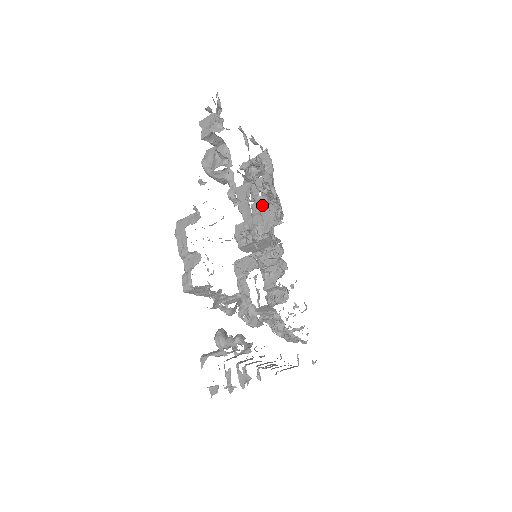
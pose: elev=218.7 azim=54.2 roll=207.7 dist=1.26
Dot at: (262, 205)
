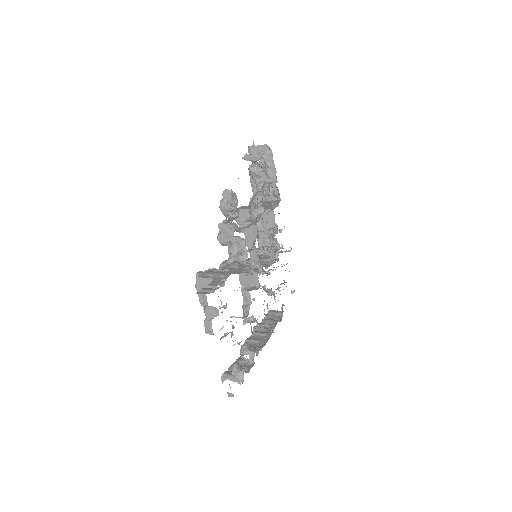
Dot at: (260, 172)
